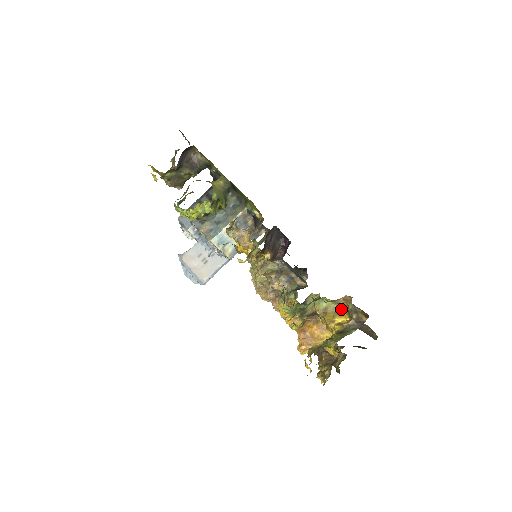
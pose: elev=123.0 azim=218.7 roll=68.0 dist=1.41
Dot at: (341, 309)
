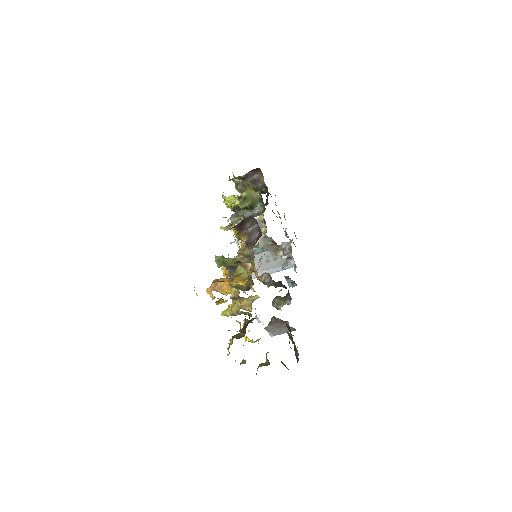
Dot at: (248, 278)
